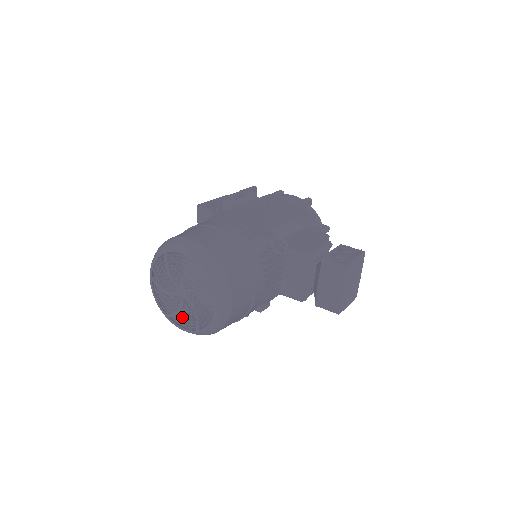
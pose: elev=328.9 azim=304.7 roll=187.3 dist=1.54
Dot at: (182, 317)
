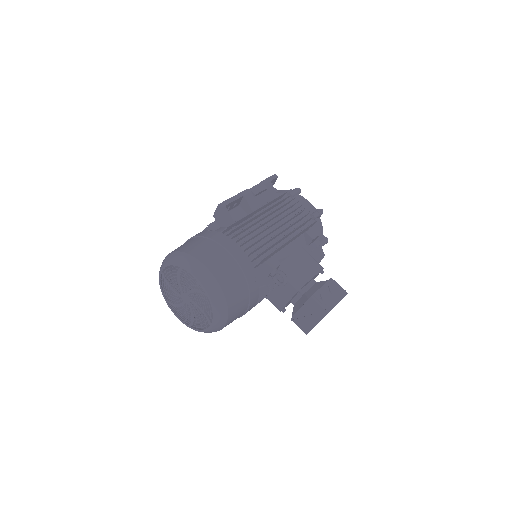
Dot at: occluded
